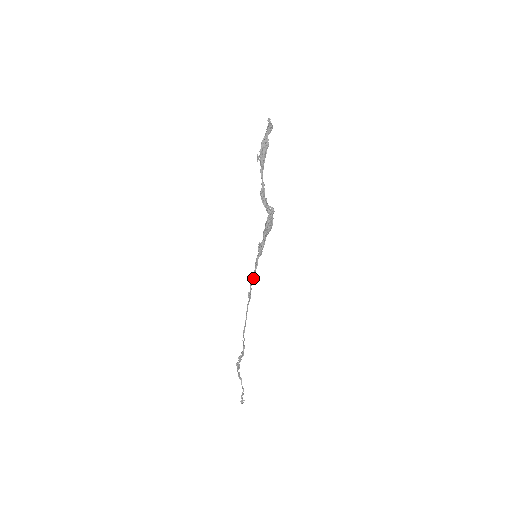
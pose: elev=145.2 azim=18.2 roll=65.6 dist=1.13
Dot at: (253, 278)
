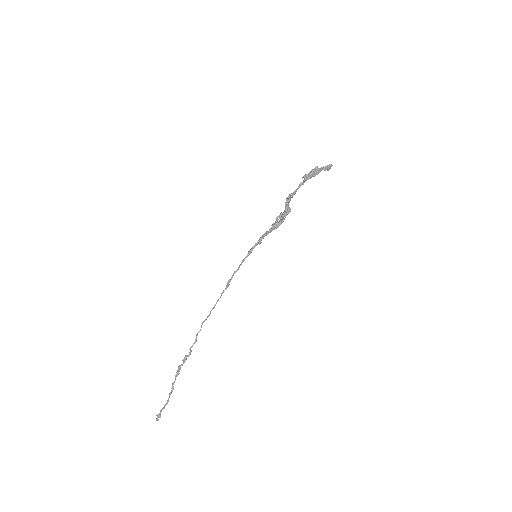
Dot at: (241, 264)
